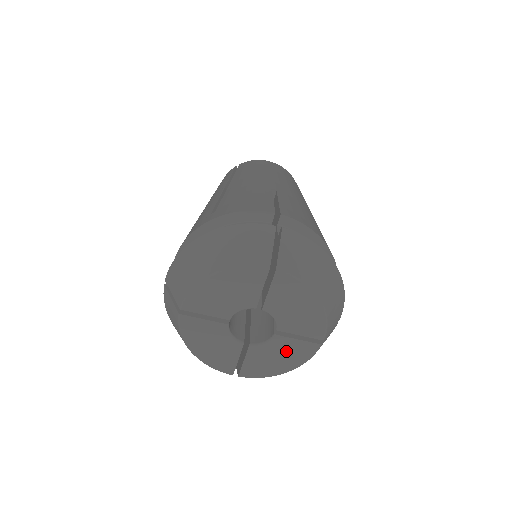
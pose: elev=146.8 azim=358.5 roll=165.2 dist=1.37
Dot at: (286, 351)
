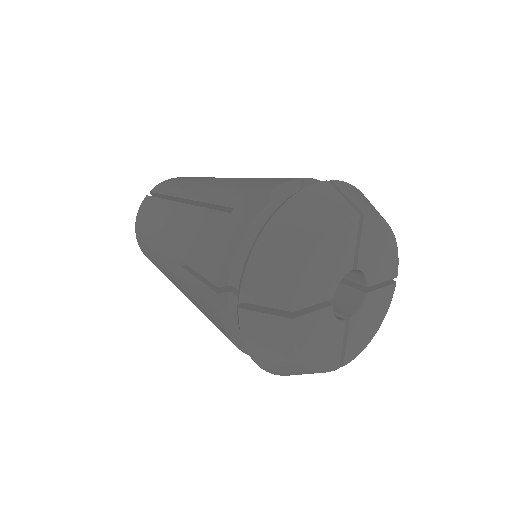
Dot at: (375, 307)
